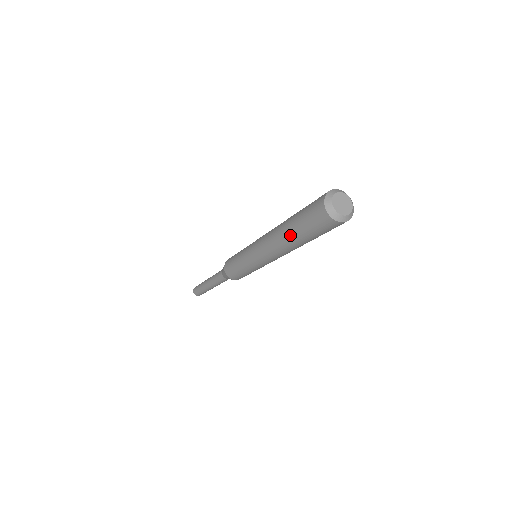
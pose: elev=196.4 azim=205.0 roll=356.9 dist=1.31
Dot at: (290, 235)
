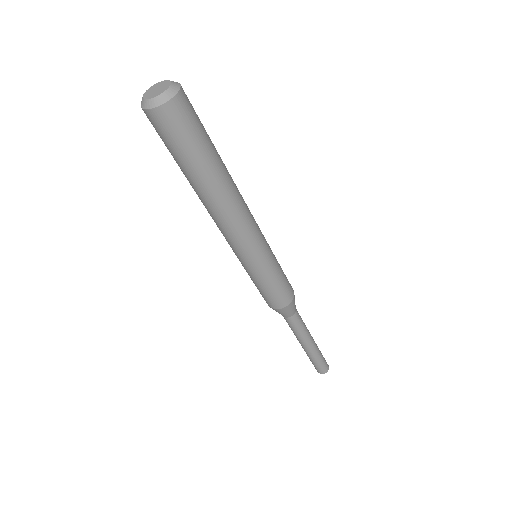
Dot at: (186, 177)
